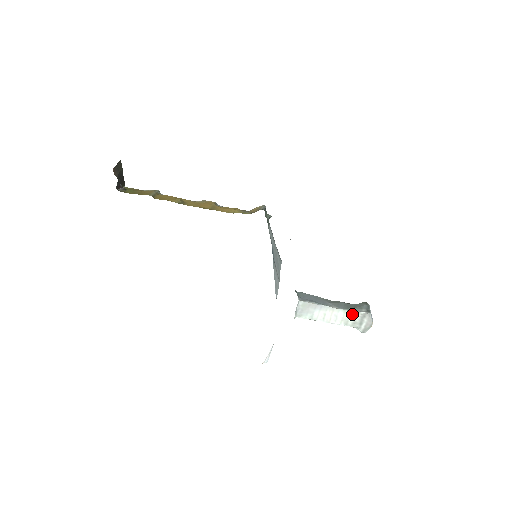
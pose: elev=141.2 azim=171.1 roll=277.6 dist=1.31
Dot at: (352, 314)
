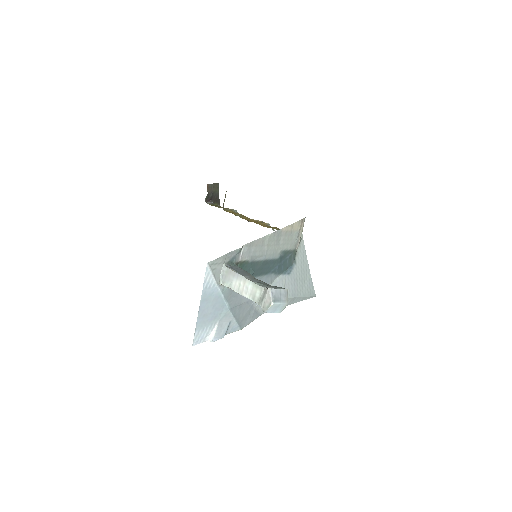
Dot at: (259, 288)
